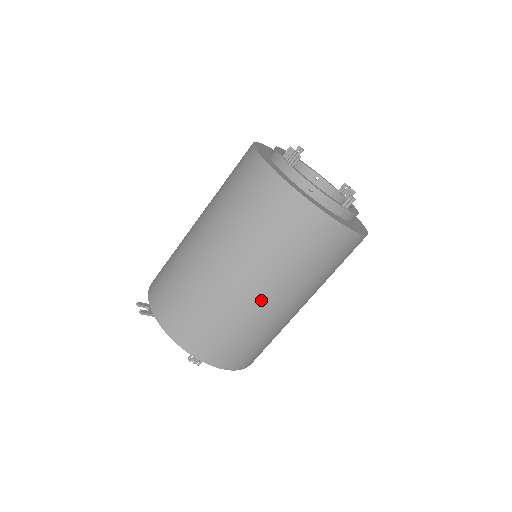
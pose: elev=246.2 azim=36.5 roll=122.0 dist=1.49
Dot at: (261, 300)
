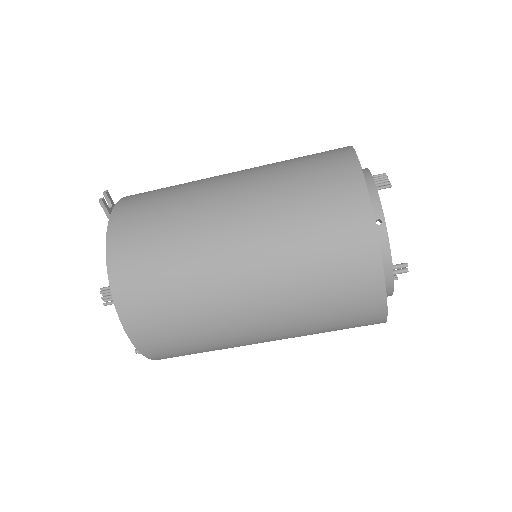
Dot at: (235, 287)
